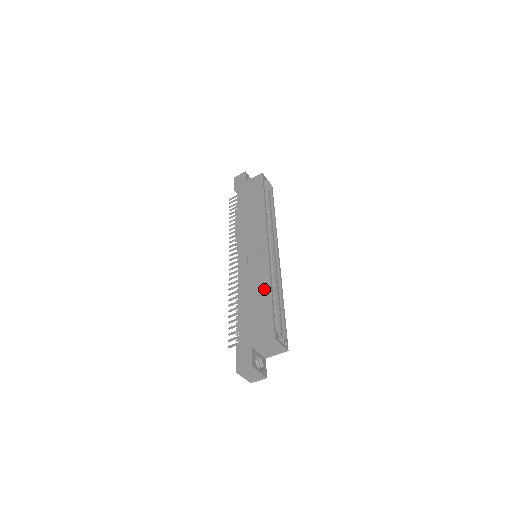
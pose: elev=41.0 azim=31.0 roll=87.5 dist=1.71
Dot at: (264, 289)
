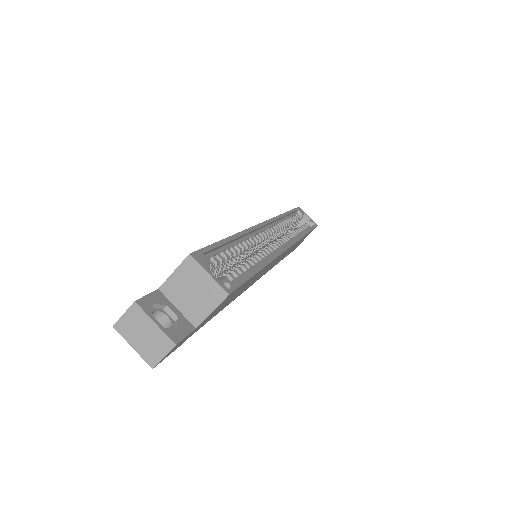
Dot at: occluded
